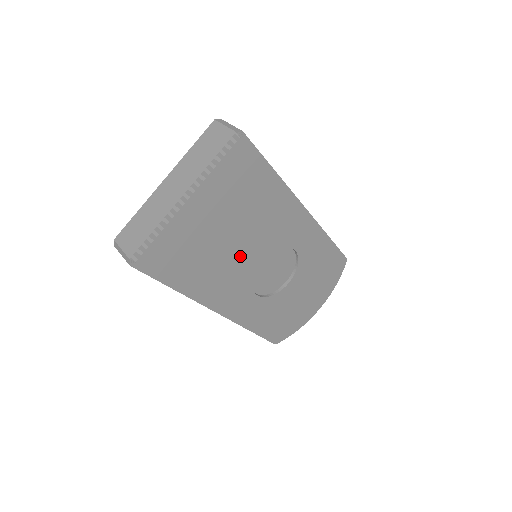
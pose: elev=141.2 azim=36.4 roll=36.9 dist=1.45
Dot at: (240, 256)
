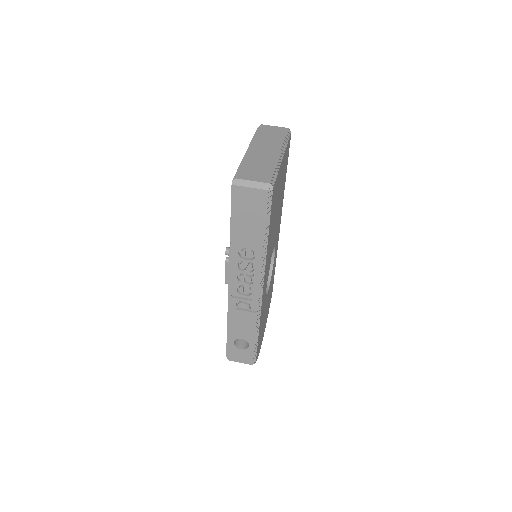
Dot at: occluded
